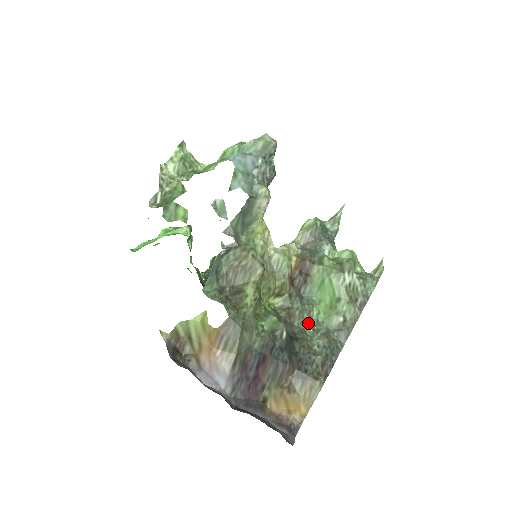
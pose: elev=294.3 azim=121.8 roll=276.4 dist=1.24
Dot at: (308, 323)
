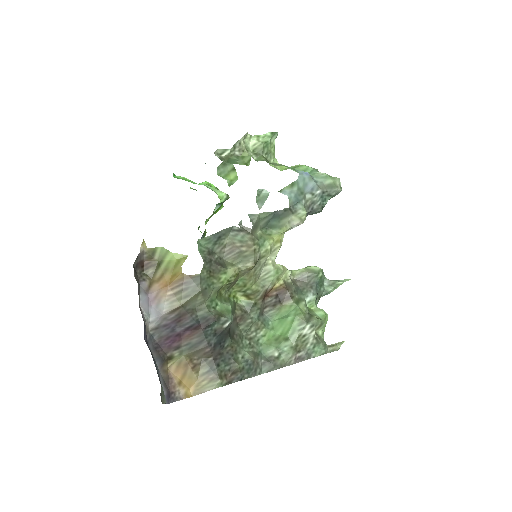
Dot at: (250, 335)
